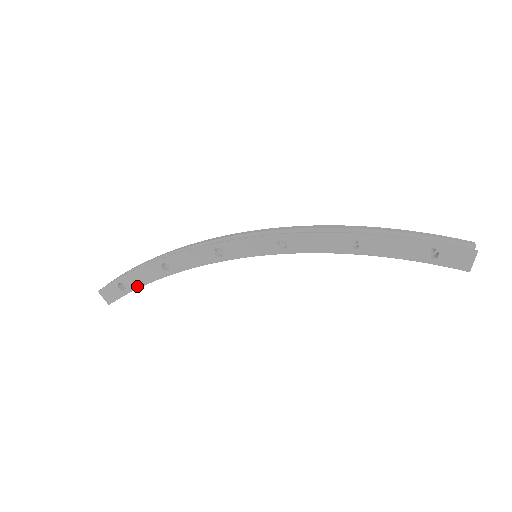
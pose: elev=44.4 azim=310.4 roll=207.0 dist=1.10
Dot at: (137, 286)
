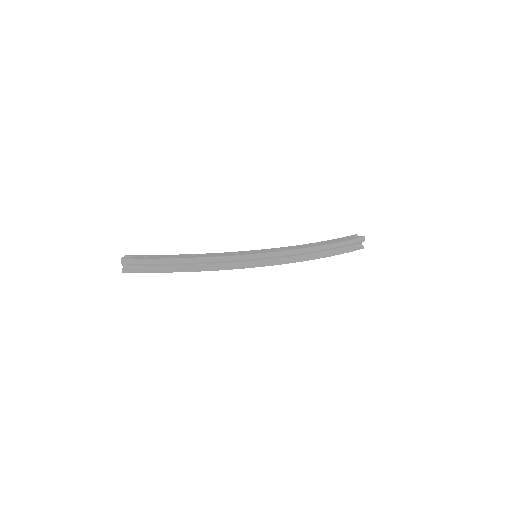
Dot at: occluded
